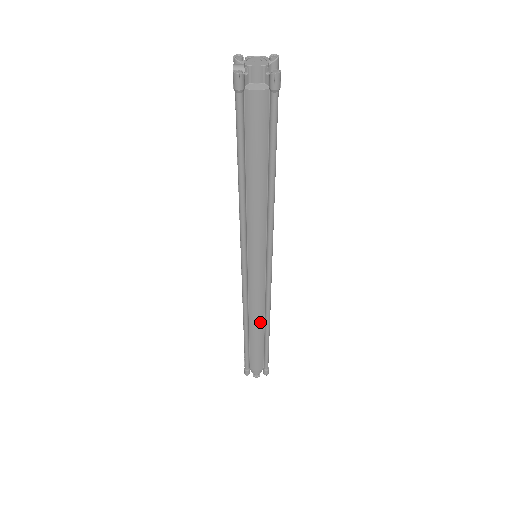
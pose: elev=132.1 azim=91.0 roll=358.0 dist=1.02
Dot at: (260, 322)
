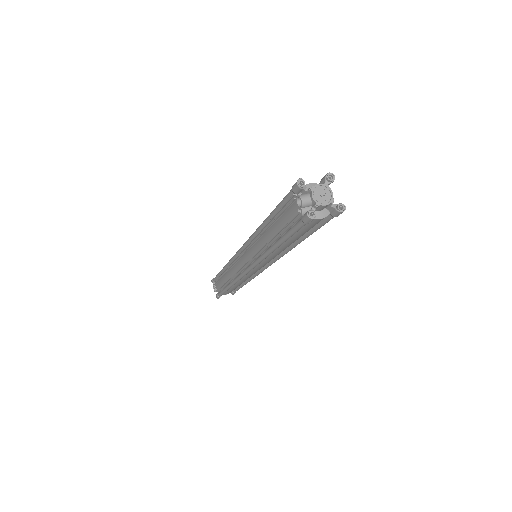
Dot at: (244, 281)
